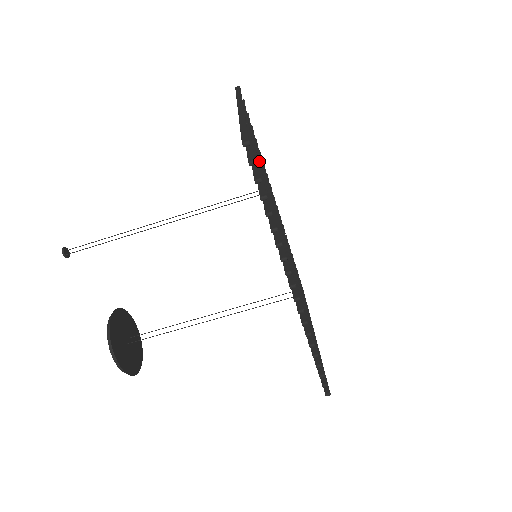
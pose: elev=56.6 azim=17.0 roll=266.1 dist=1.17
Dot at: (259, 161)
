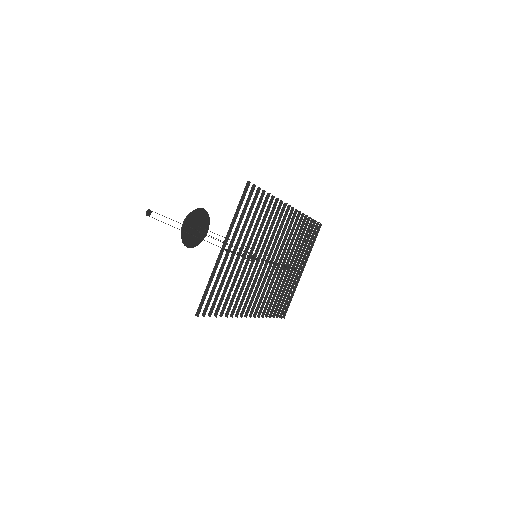
Dot at: occluded
